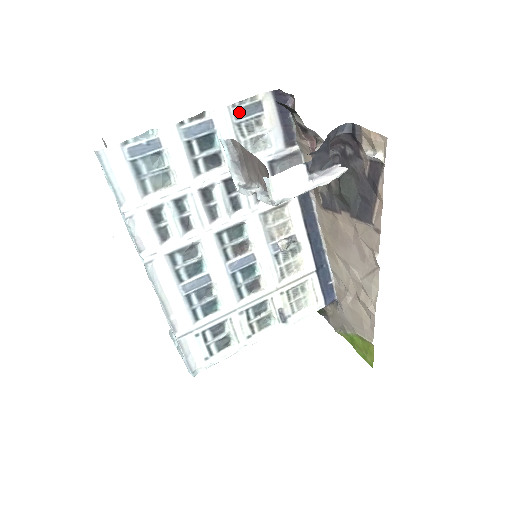
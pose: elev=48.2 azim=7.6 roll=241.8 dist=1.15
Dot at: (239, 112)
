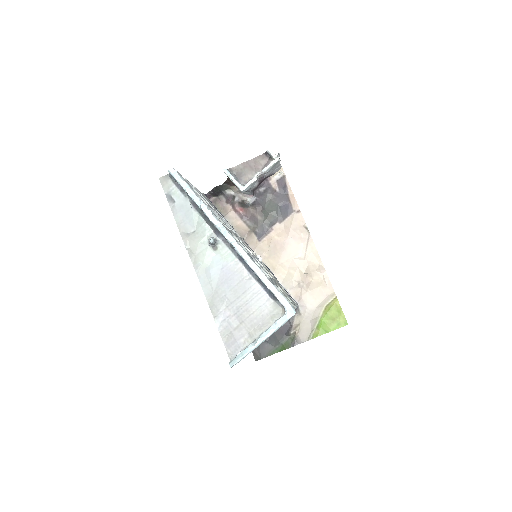
Dot at: occluded
